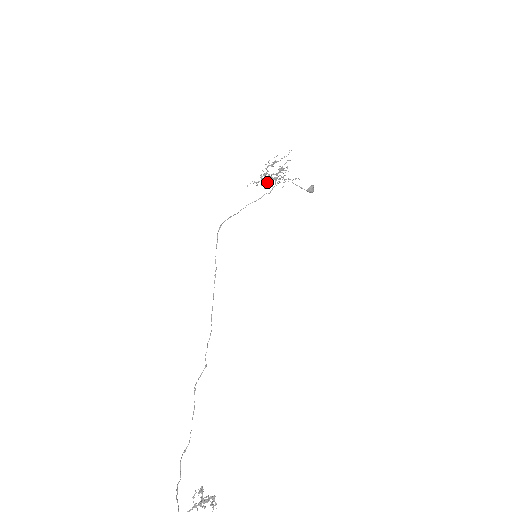
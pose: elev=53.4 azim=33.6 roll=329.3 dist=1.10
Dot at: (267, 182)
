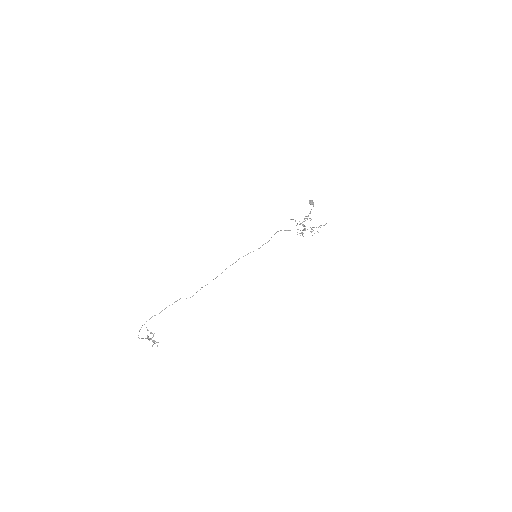
Dot at: (300, 224)
